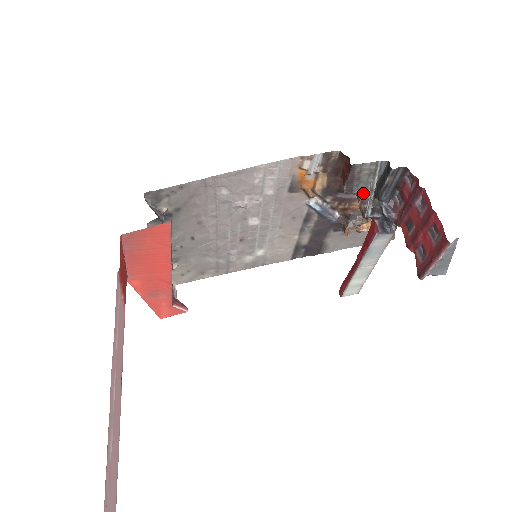
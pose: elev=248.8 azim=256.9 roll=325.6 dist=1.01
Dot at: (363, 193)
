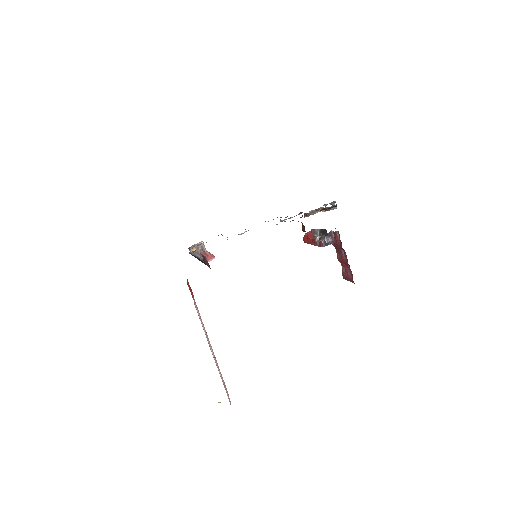
Dot at: (314, 229)
